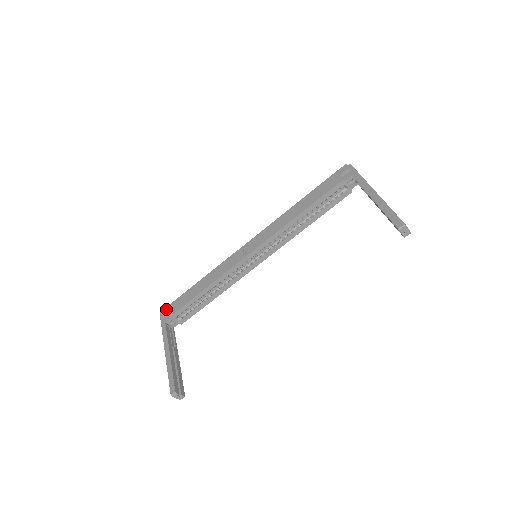
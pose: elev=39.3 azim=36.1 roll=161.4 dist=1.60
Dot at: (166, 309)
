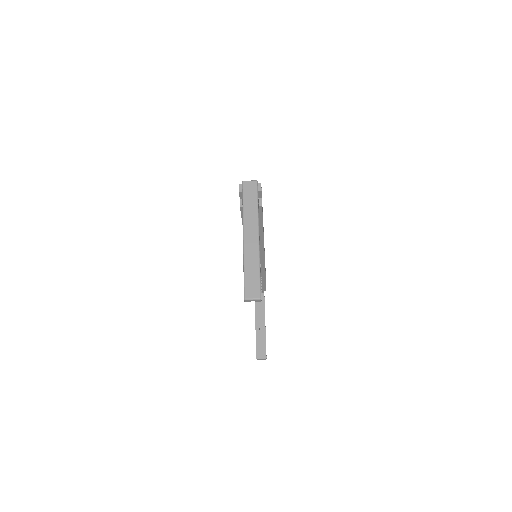
Dot at: occluded
